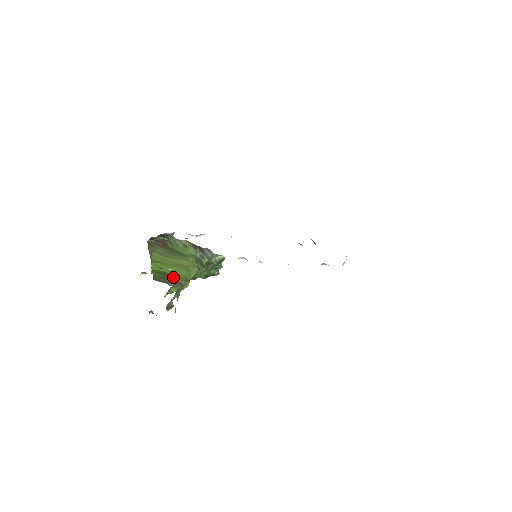
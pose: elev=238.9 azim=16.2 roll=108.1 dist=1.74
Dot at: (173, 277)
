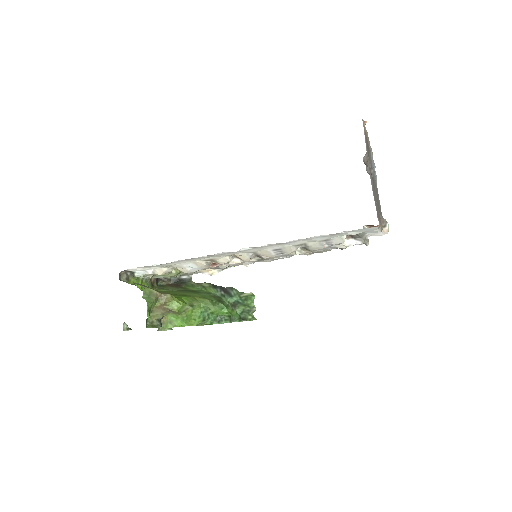
Dot at: (156, 290)
